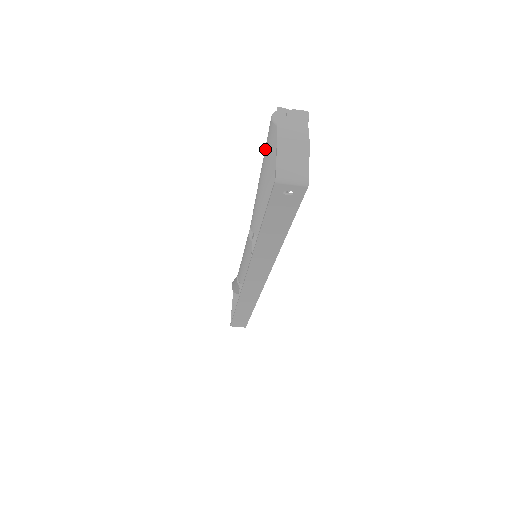
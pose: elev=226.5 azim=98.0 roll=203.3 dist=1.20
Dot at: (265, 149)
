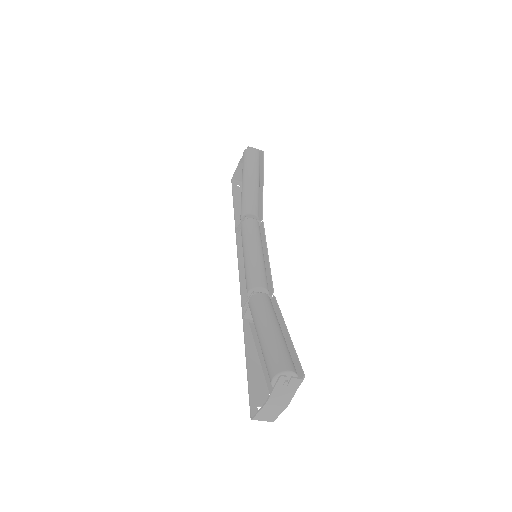
Dot at: (265, 358)
